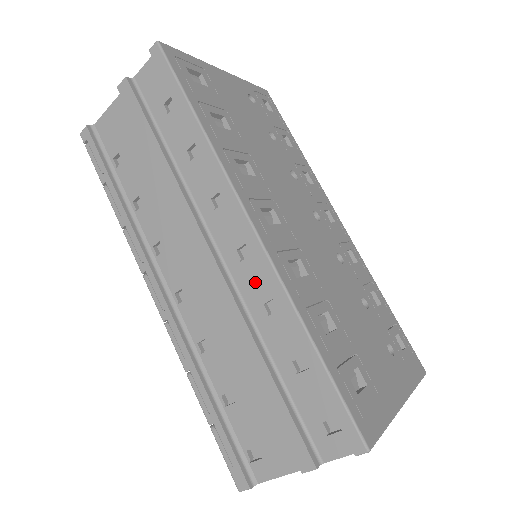
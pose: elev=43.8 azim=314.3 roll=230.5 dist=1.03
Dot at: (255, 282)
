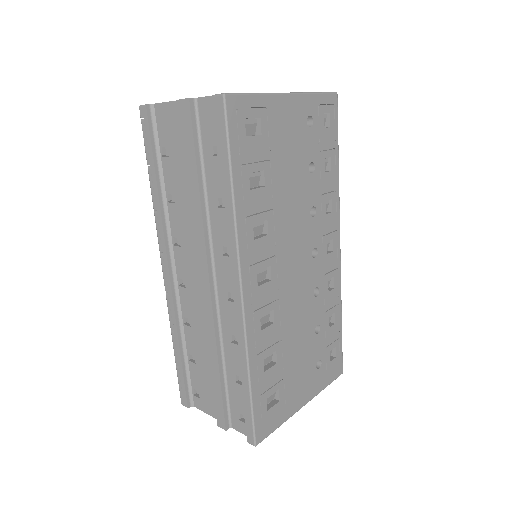
Dot at: (232, 319)
